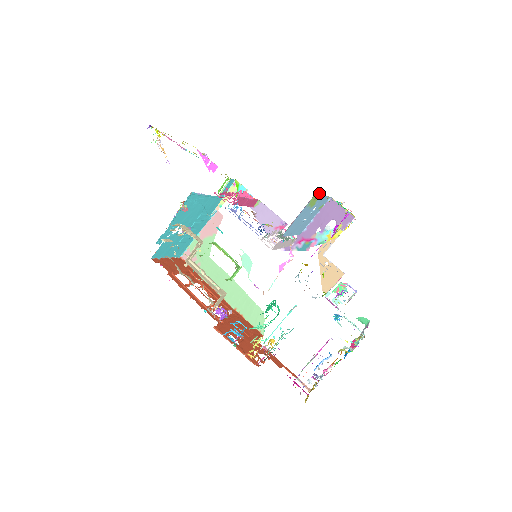
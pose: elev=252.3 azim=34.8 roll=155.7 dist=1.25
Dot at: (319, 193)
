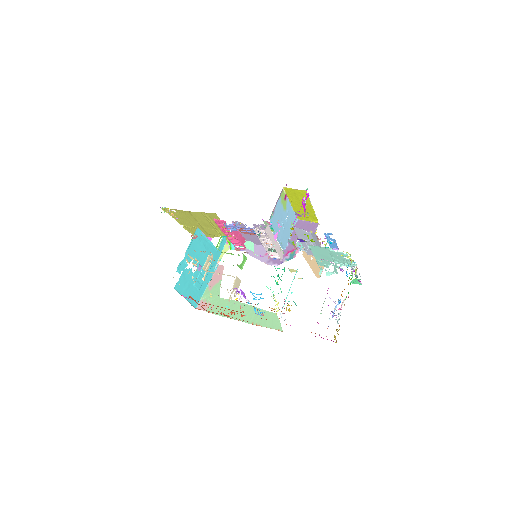
Dot at: (286, 195)
